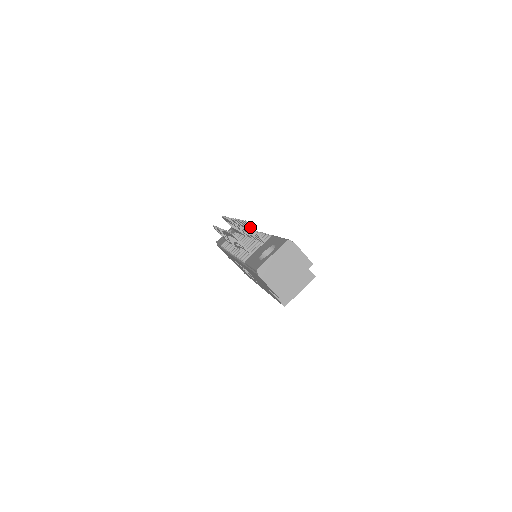
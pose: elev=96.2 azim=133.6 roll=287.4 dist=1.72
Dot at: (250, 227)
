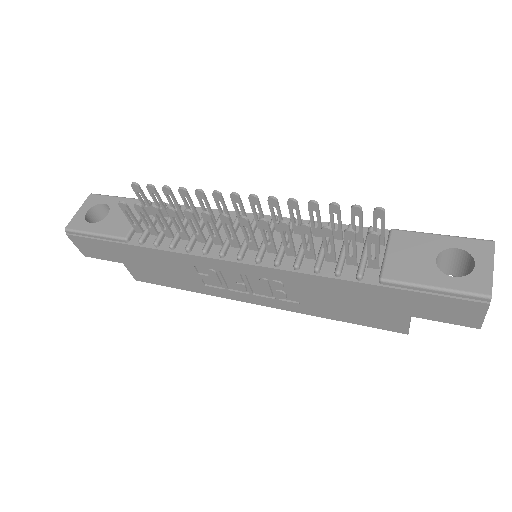
Dot at: occluded
